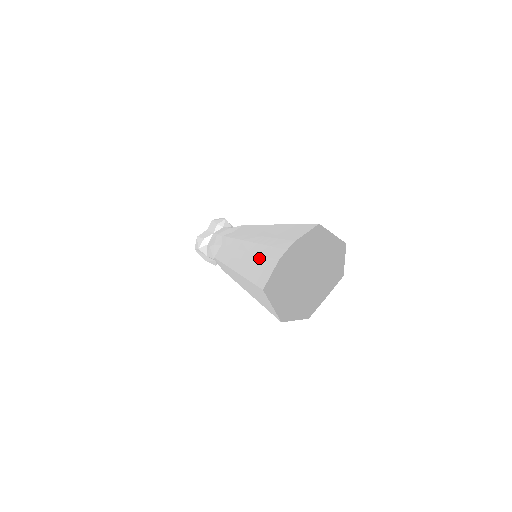
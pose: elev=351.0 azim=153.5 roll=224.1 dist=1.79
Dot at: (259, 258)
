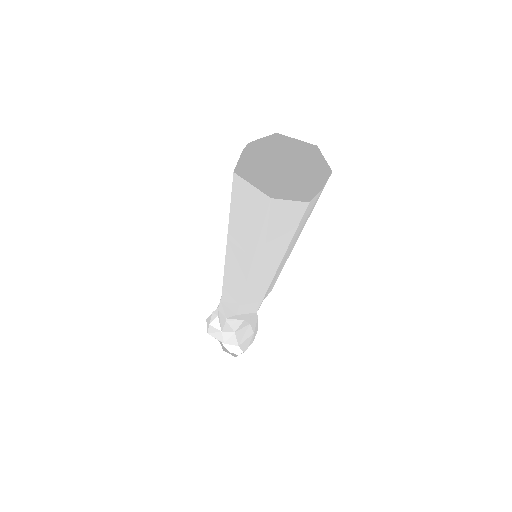
Dot at: occluded
